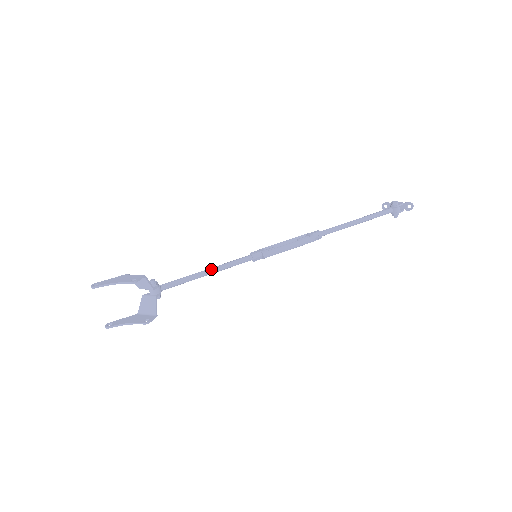
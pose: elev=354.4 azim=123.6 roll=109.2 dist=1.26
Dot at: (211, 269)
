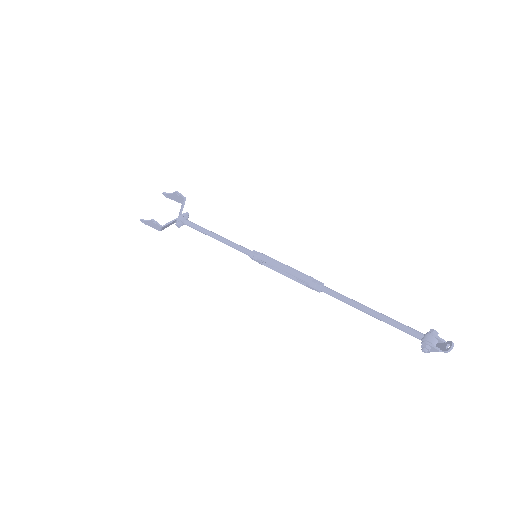
Dot at: (221, 236)
